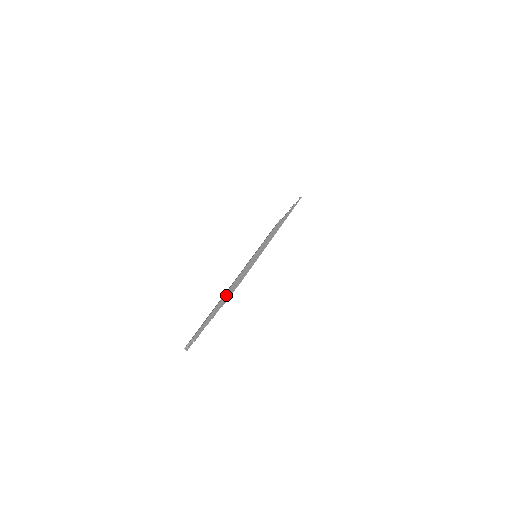
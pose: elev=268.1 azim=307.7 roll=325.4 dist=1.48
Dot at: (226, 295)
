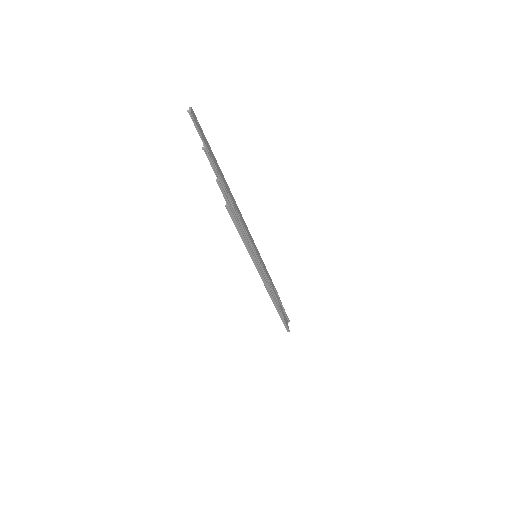
Dot at: (276, 307)
